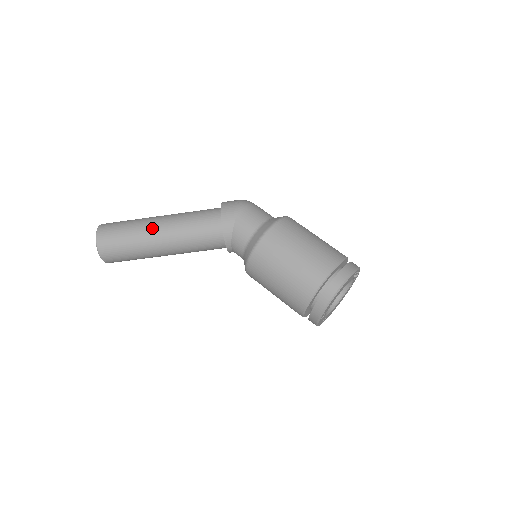
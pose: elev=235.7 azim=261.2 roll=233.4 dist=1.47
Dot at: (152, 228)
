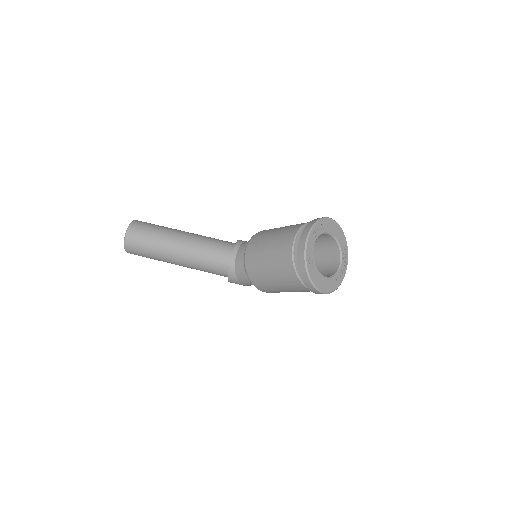
Dot at: occluded
